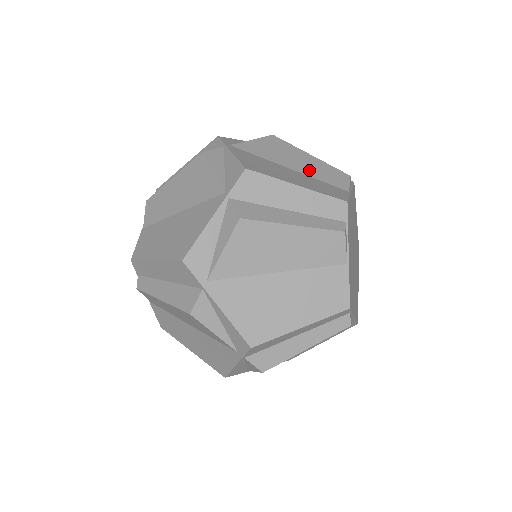
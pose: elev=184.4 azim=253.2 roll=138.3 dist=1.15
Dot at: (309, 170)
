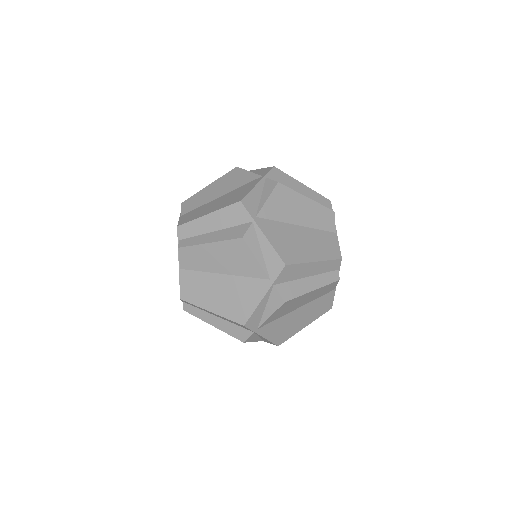
Dot at: (310, 220)
